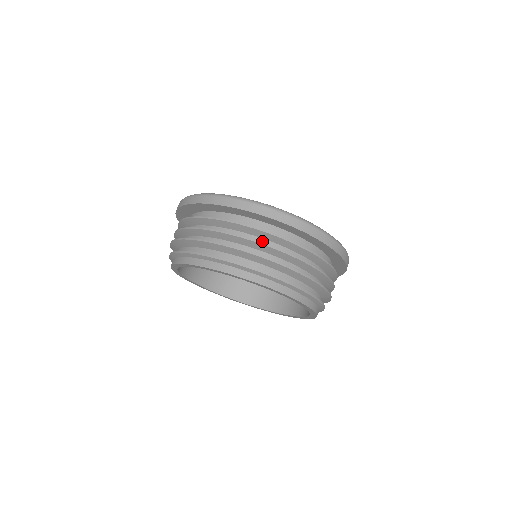
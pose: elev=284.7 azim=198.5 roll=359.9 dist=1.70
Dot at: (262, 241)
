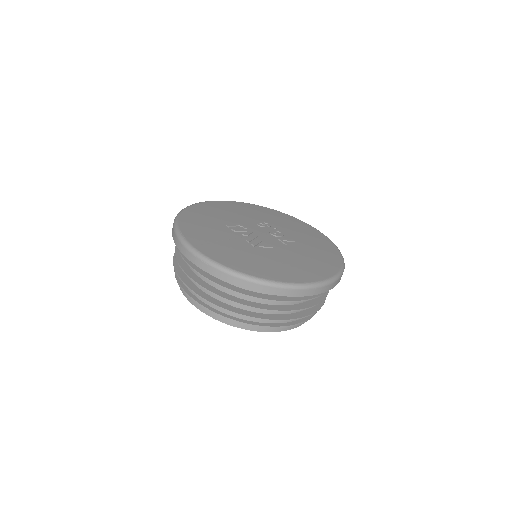
Dot at: occluded
